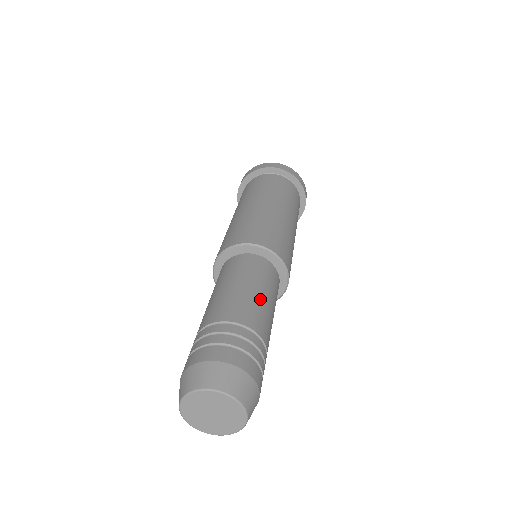
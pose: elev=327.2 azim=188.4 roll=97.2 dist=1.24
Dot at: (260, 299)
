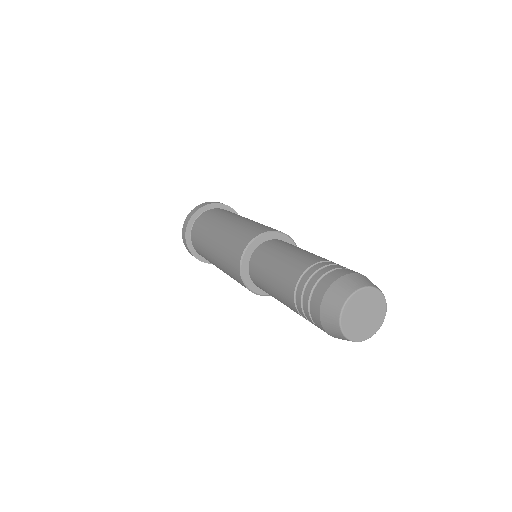
Dot at: occluded
